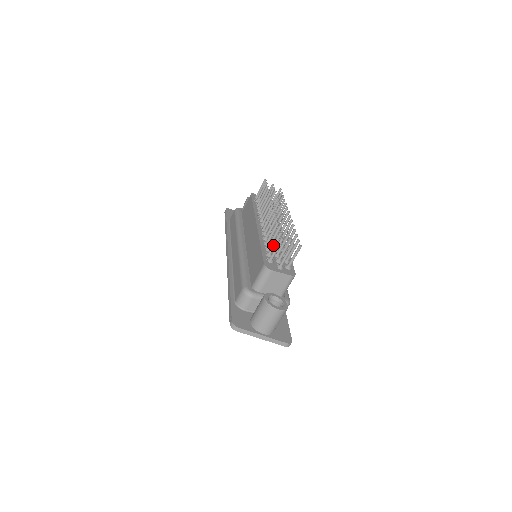
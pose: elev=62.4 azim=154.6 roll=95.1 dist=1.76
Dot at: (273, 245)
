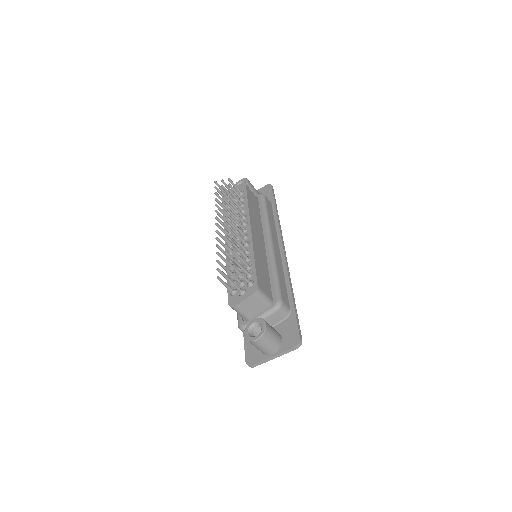
Dot at: occluded
